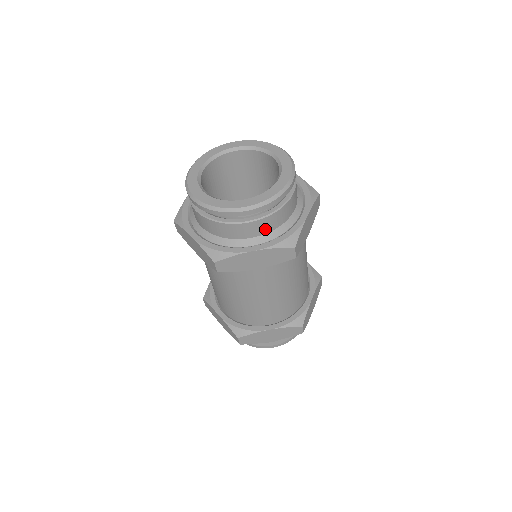
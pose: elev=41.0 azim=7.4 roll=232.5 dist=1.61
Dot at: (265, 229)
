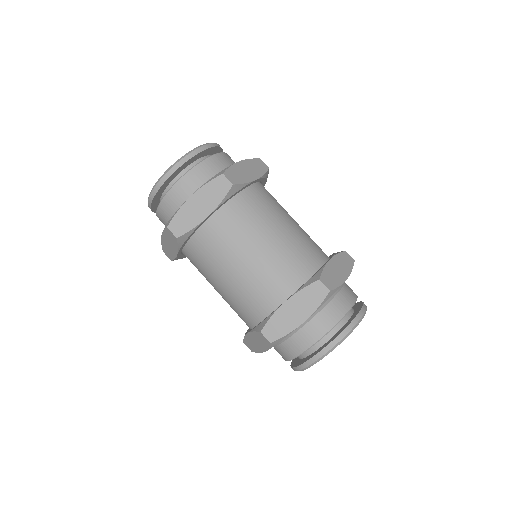
Dot at: (232, 162)
